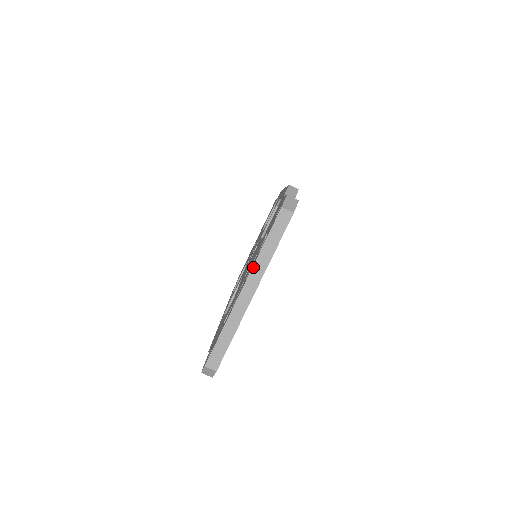
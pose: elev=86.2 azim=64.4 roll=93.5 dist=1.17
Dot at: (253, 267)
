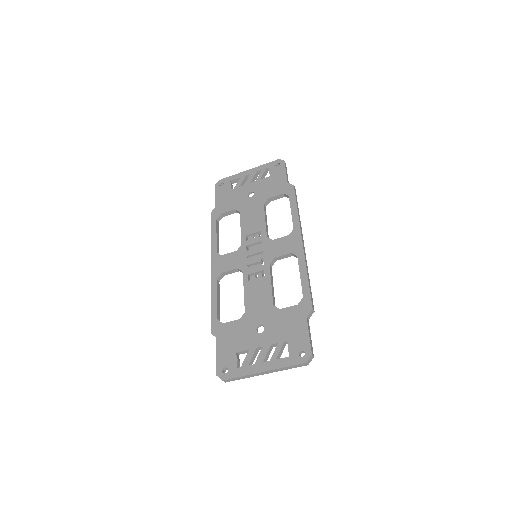
Dot at: (275, 370)
